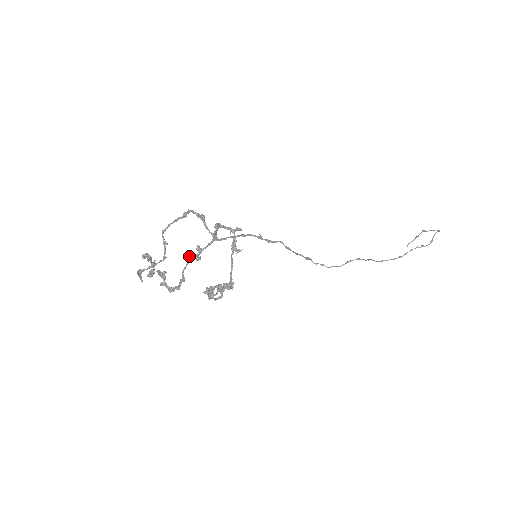
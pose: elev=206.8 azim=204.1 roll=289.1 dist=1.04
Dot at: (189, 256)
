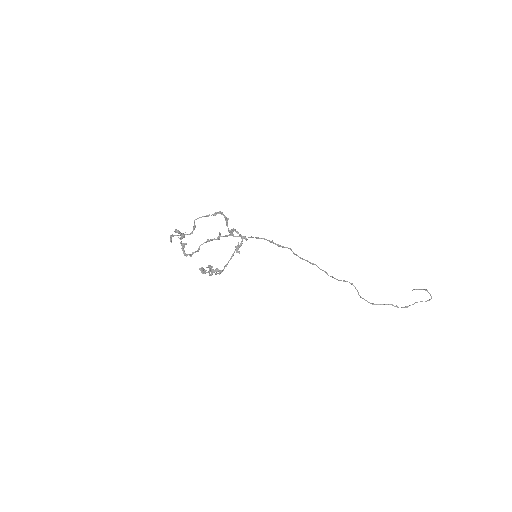
Dot at: (208, 239)
